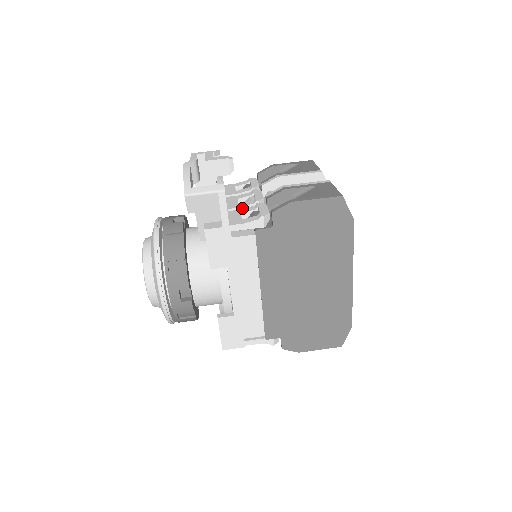
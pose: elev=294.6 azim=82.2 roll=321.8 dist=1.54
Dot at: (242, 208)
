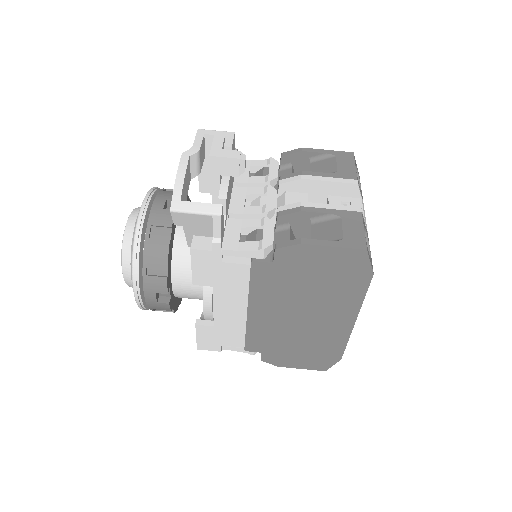
Dot at: (246, 215)
